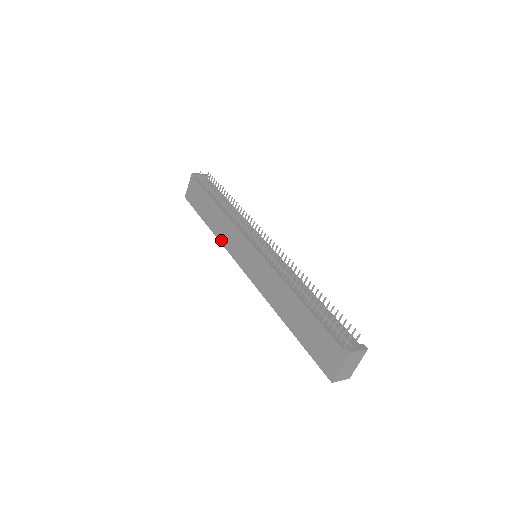
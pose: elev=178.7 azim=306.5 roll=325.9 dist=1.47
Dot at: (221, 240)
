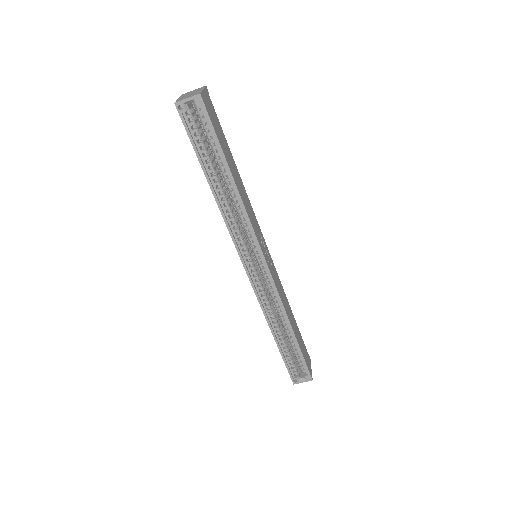
Dot at: (262, 310)
